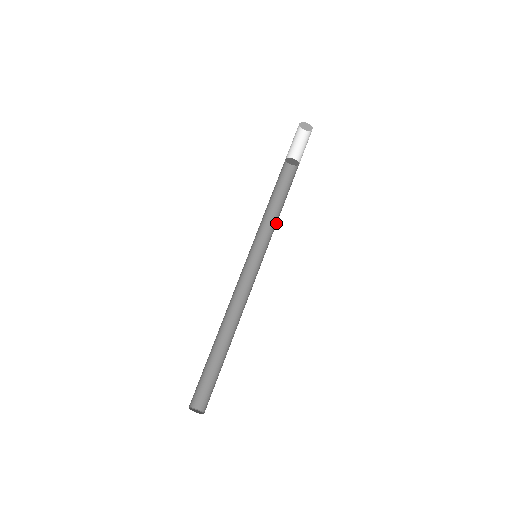
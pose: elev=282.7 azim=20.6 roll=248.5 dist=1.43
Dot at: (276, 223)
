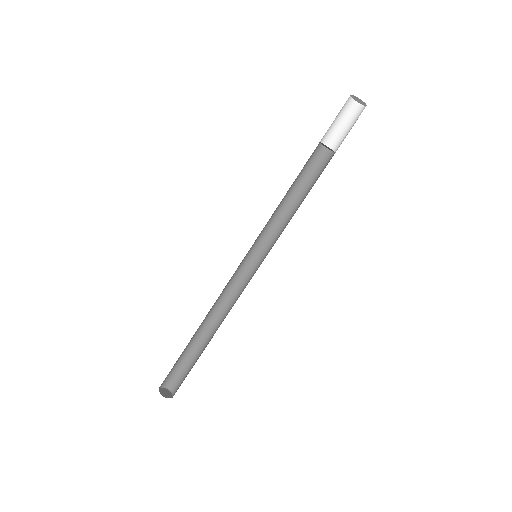
Dot at: (287, 221)
